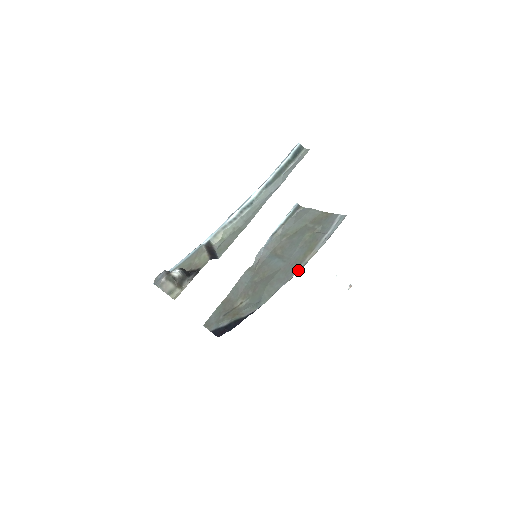
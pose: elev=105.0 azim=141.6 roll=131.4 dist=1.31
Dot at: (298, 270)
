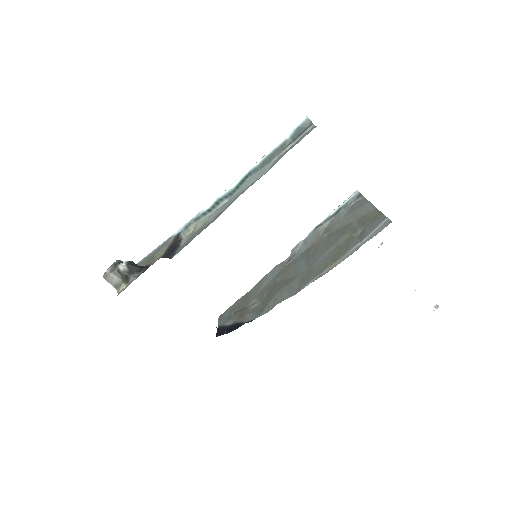
Dot at: (309, 283)
